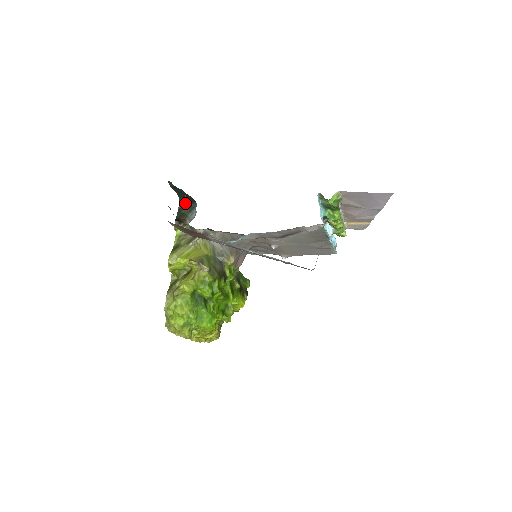
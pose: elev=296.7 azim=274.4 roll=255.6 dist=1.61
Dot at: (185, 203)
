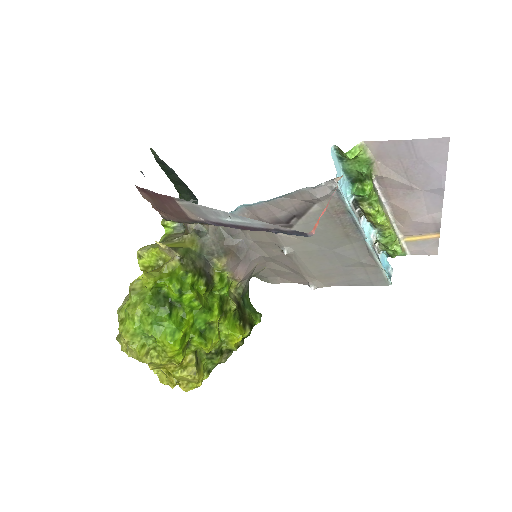
Dot at: occluded
